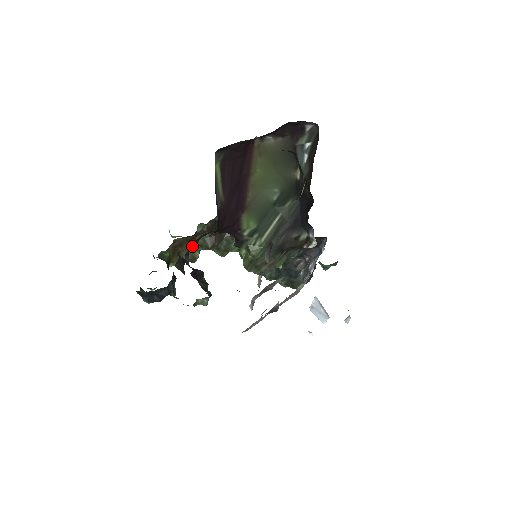
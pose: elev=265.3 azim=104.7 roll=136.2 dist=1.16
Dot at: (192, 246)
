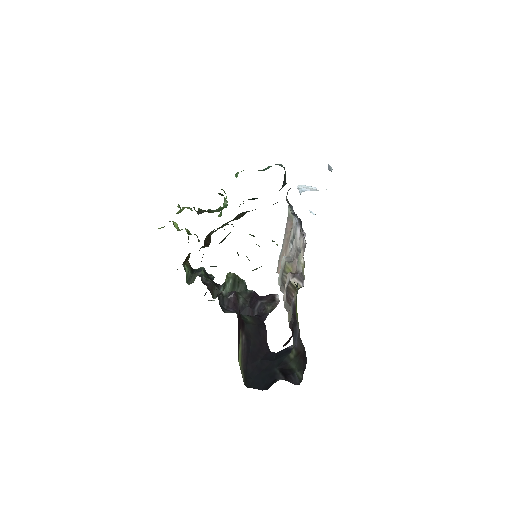
Dot at: occluded
